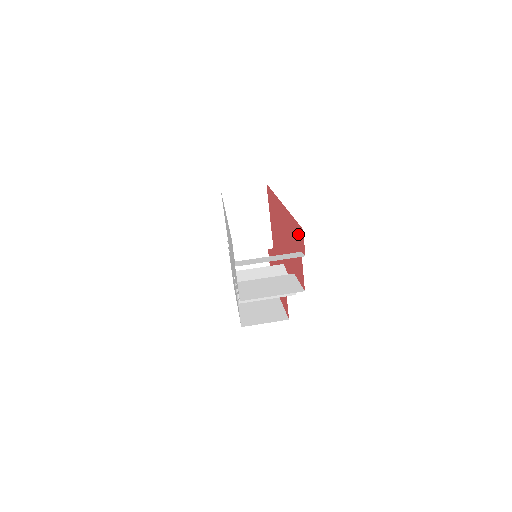
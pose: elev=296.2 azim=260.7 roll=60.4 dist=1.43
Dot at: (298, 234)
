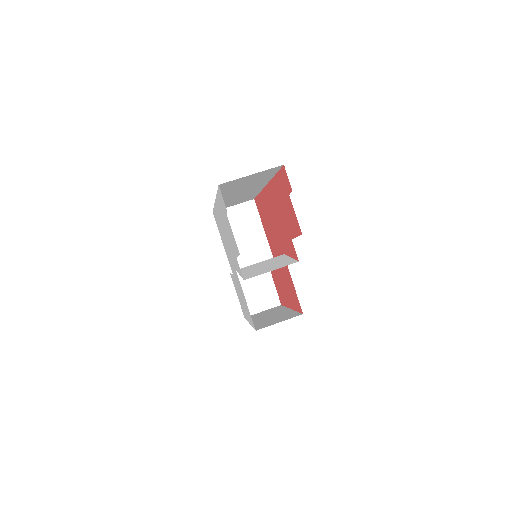
Dot at: (282, 181)
